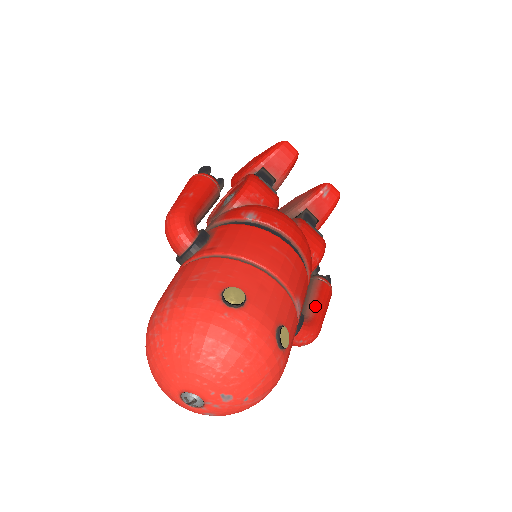
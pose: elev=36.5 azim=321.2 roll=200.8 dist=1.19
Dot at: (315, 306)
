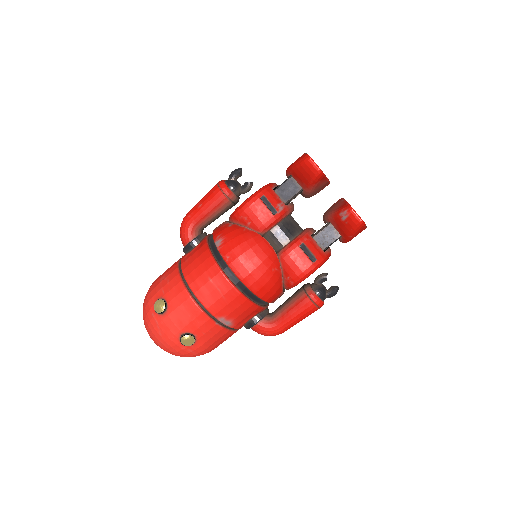
Dot at: (284, 314)
